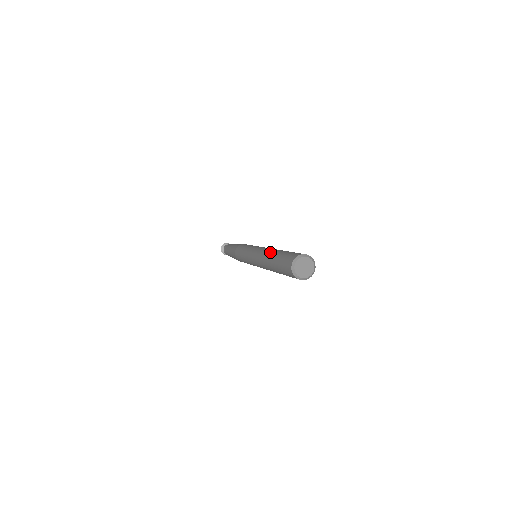
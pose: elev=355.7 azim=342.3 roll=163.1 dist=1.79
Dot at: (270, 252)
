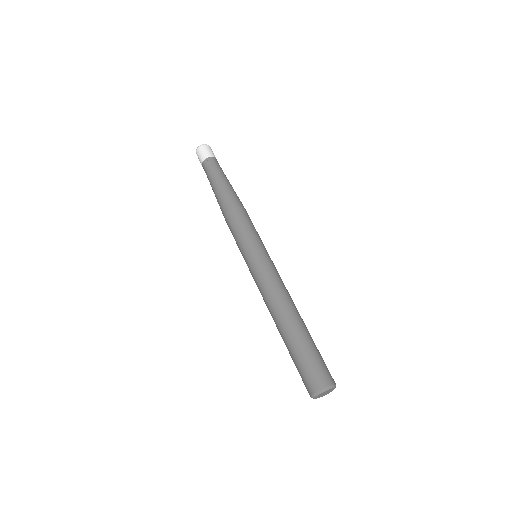
Dot at: (277, 324)
